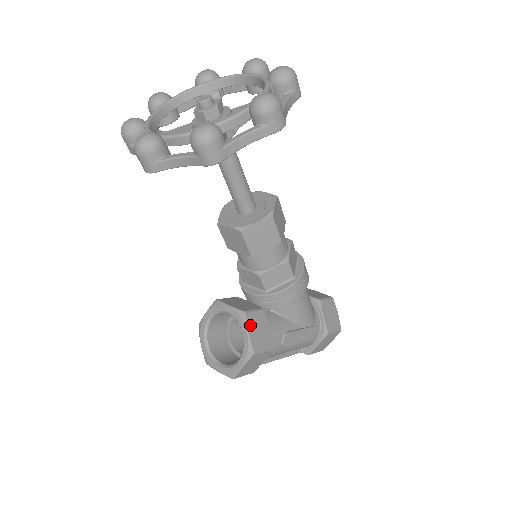
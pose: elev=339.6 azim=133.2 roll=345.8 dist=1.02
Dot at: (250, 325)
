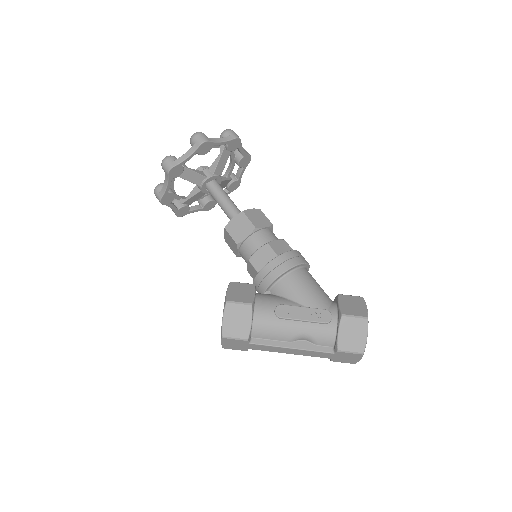
Dot at: (232, 288)
